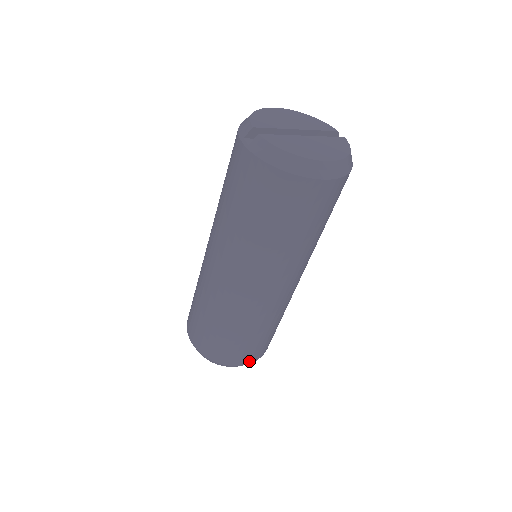
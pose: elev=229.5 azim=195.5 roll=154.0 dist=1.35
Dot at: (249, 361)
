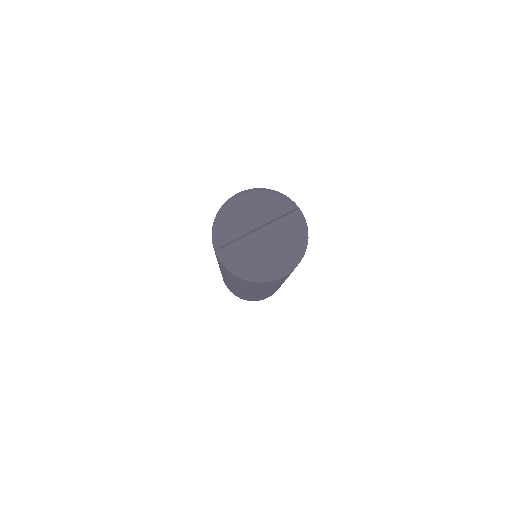
Dot at: (269, 296)
